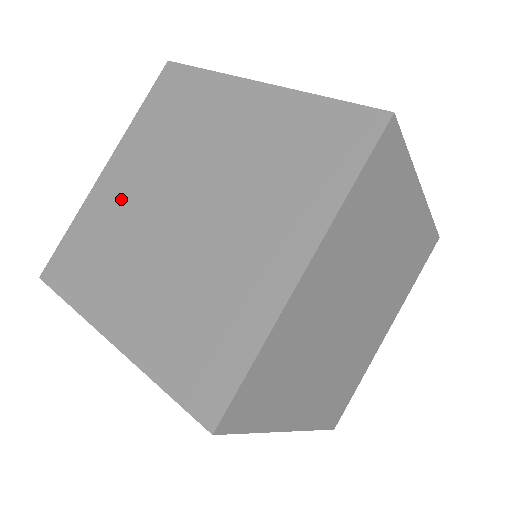
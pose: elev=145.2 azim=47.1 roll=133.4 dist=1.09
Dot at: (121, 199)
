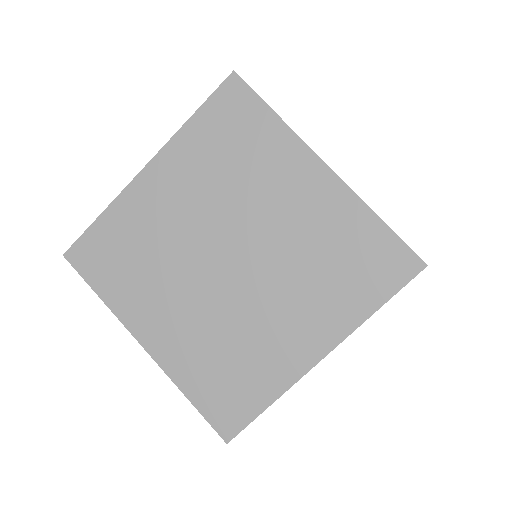
Dot at: (162, 215)
